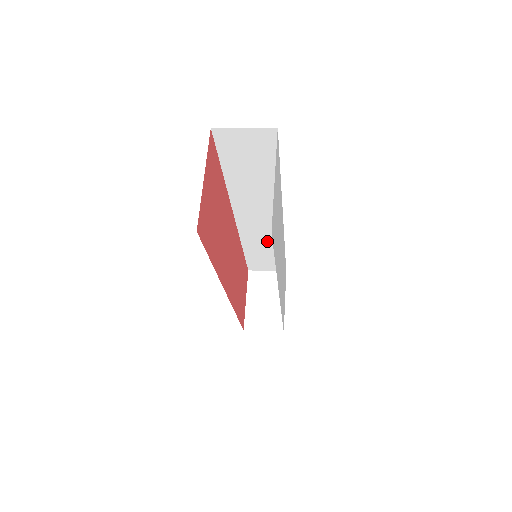
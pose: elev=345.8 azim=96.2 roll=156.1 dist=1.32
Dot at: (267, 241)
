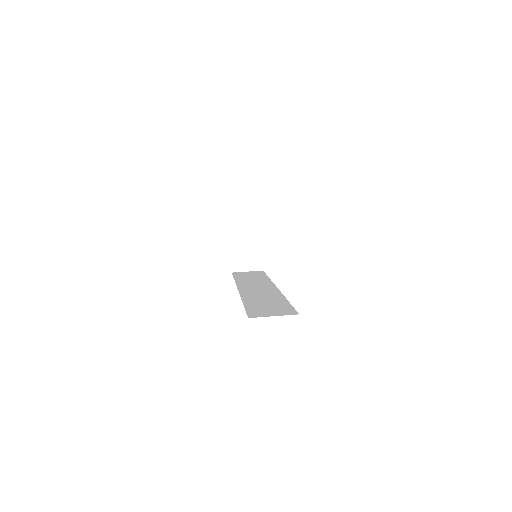
Dot at: occluded
